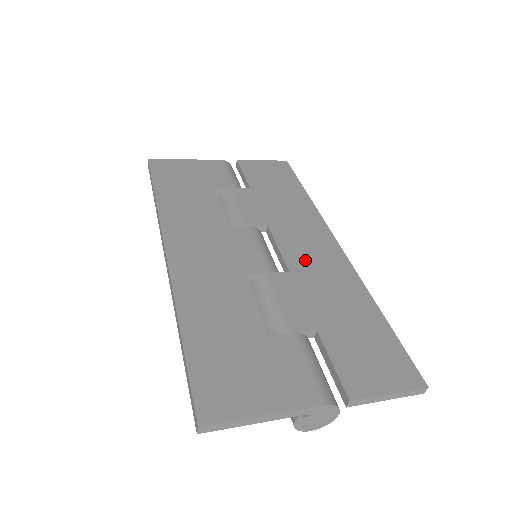
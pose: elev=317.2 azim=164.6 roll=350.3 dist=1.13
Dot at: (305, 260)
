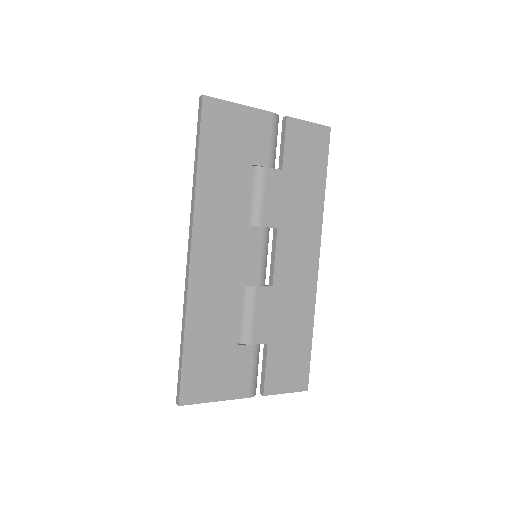
Dot at: (288, 276)
